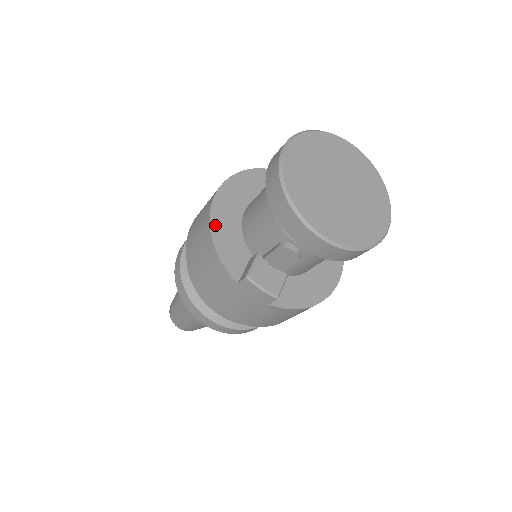
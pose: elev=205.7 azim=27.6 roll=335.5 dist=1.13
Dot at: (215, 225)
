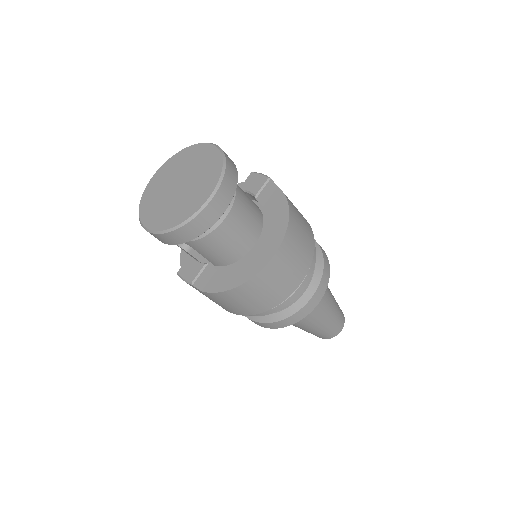
Dot at: occluded
